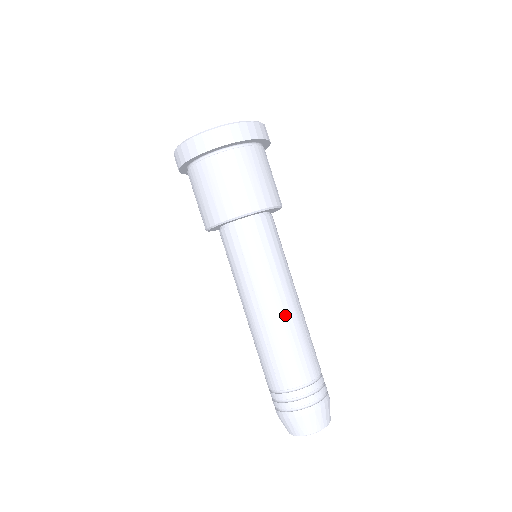
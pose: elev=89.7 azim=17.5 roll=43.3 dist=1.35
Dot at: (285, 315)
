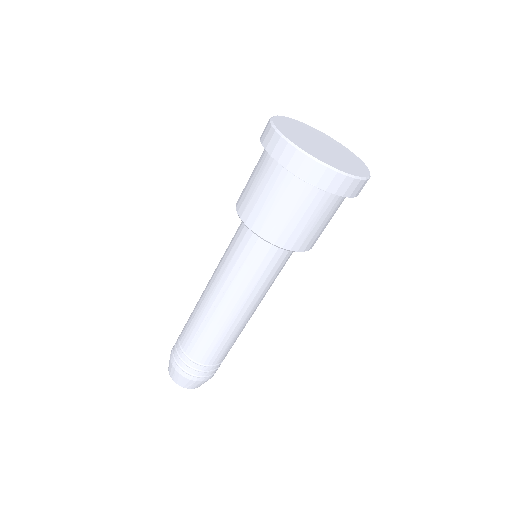
Dot at: (234, 321)
